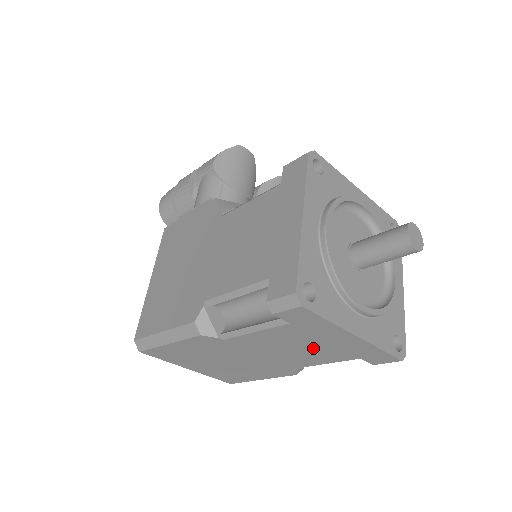
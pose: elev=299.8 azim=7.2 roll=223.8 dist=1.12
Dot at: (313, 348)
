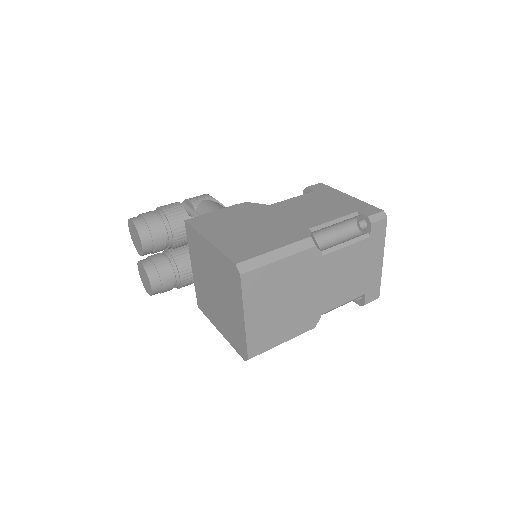
Dot at: (356, 275)
